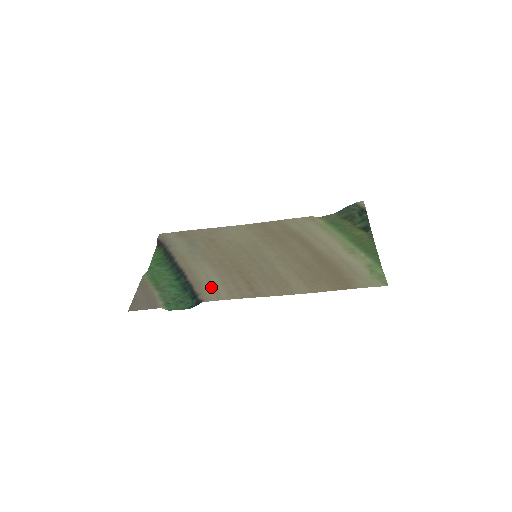
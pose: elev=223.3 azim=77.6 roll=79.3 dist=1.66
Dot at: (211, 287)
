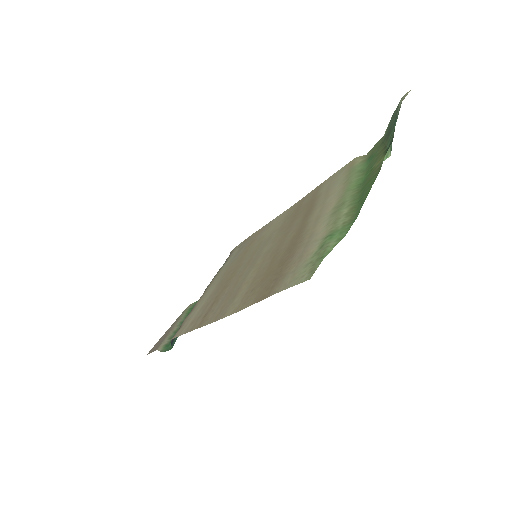
Dot at: (191, 316)
